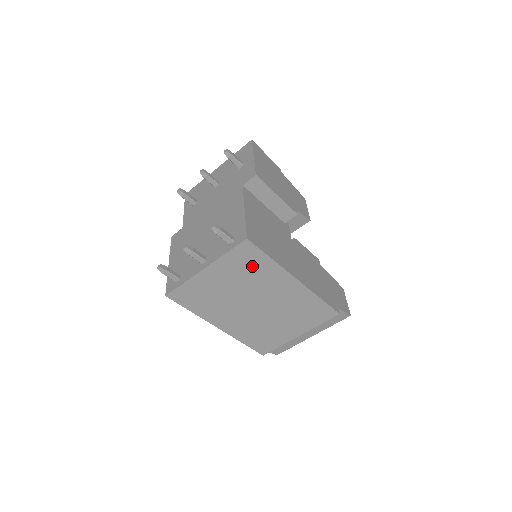
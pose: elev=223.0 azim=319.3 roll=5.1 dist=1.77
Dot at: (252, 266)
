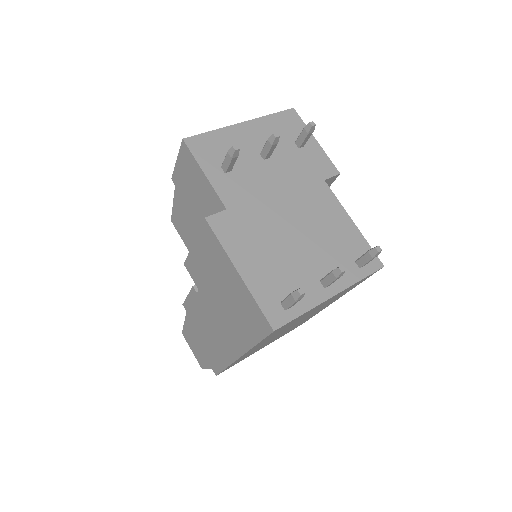
Dot at: (347, 290)
